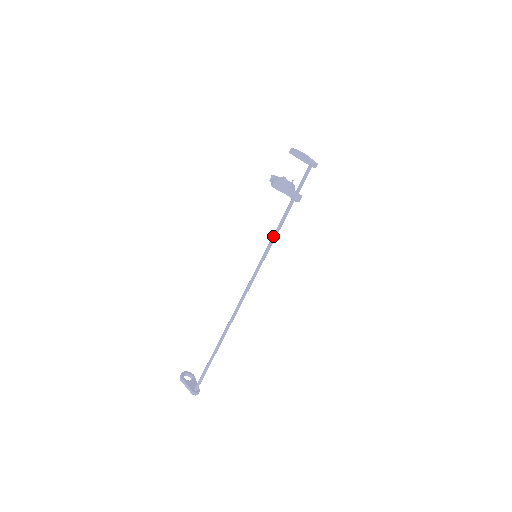
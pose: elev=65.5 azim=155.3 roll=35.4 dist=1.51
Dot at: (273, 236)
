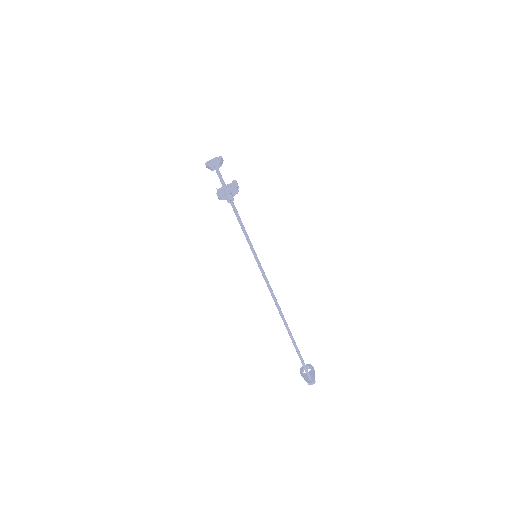
Dot at: occluded
